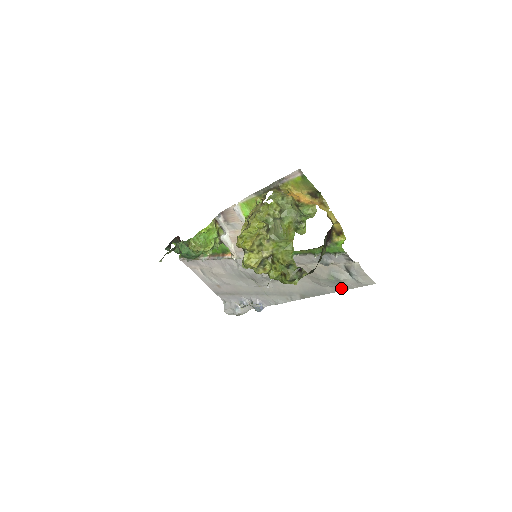
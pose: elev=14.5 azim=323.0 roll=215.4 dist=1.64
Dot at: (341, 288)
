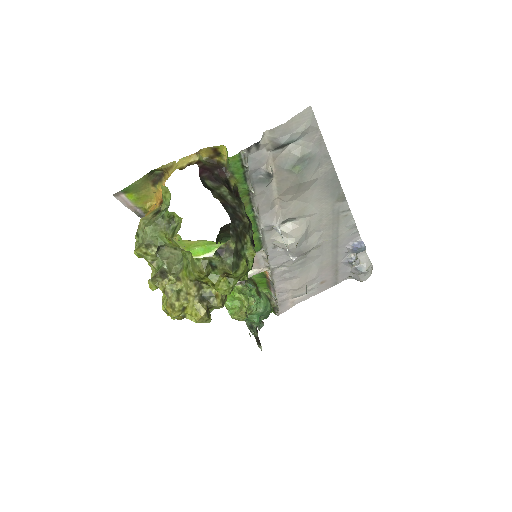
Dot at: (322, 153)
